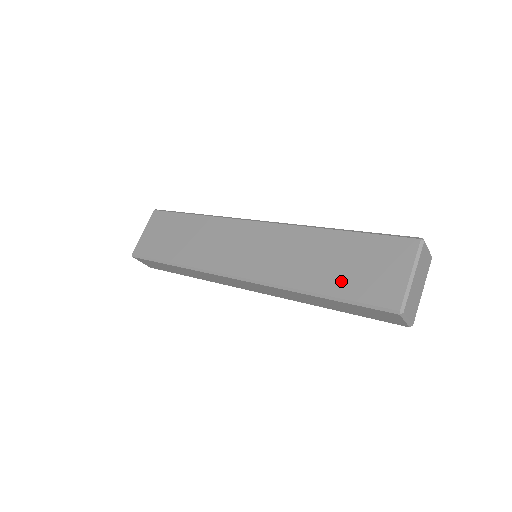
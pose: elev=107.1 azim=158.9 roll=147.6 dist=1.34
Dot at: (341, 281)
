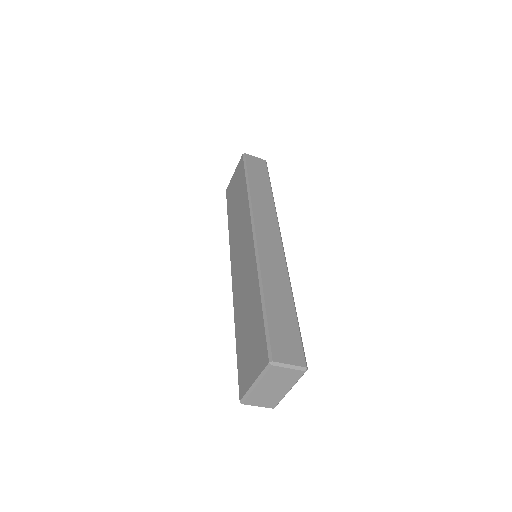
Dot at: (242, 341)
